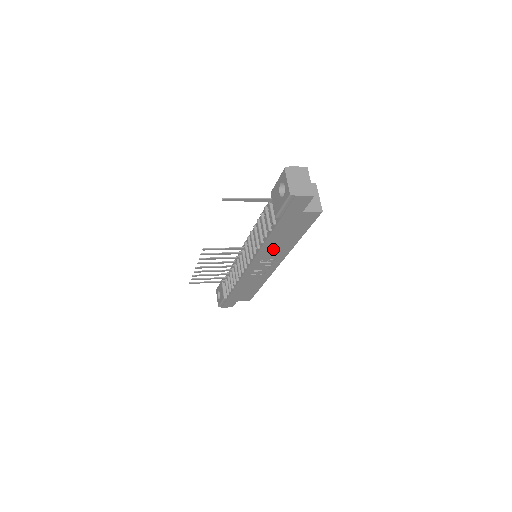
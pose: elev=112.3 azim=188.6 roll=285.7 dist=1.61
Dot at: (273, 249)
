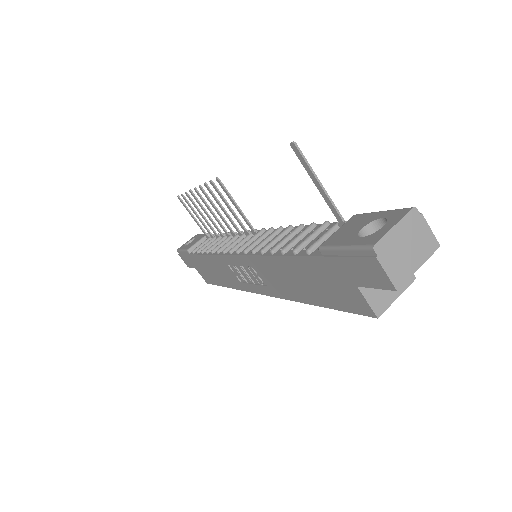
Dot at: (275, 274)
